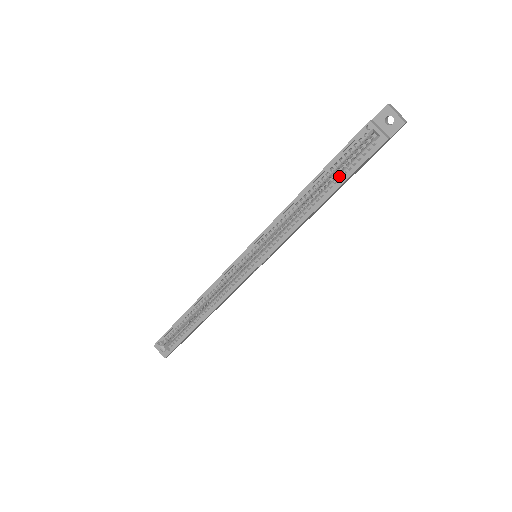
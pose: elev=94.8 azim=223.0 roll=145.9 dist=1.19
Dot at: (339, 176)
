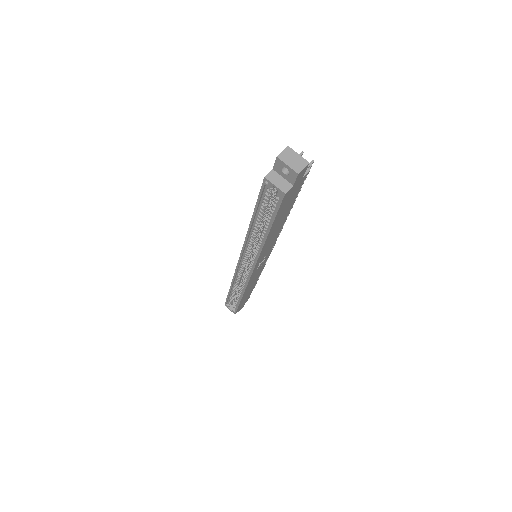
Dot at: (269, 216)
